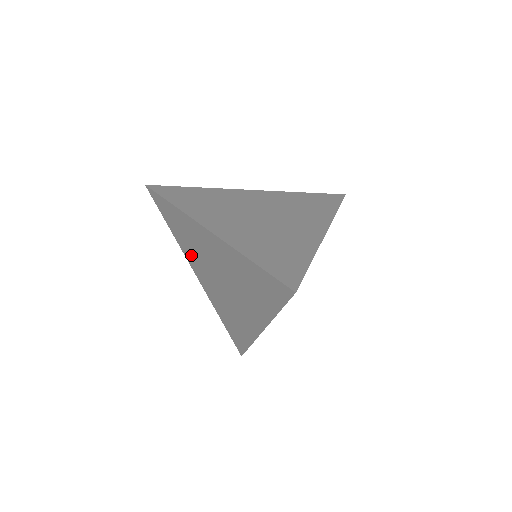
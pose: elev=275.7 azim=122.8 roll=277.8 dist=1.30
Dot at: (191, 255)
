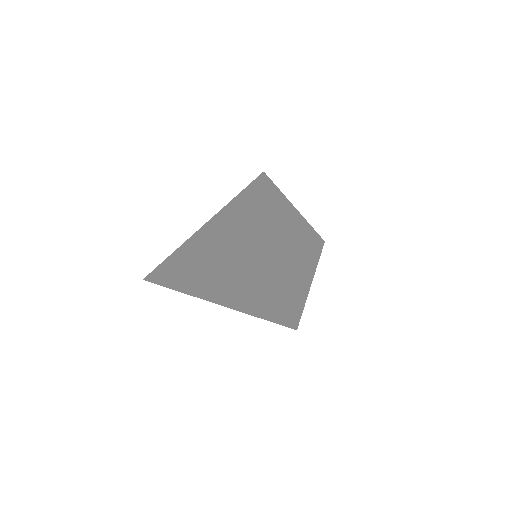
Dot at: (215, 295)
